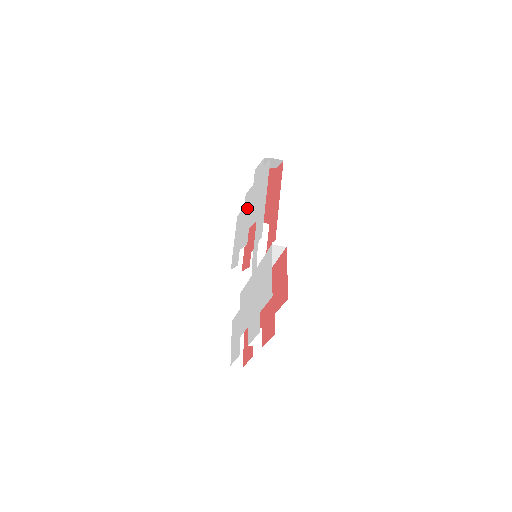
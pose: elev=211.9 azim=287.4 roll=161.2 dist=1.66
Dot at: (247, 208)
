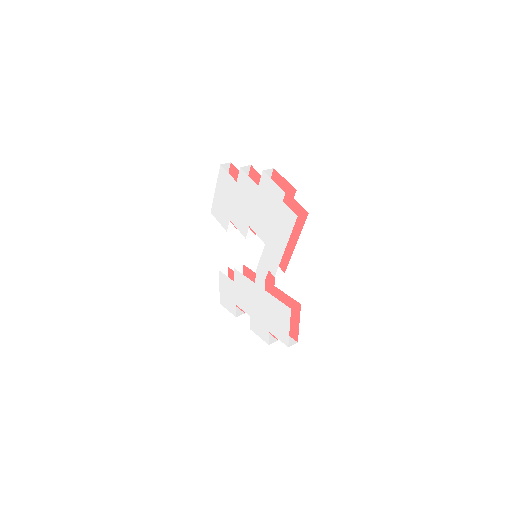
Dot at: (245, 196)
